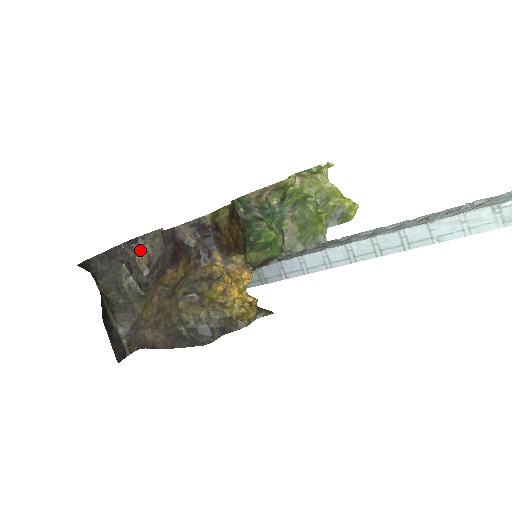
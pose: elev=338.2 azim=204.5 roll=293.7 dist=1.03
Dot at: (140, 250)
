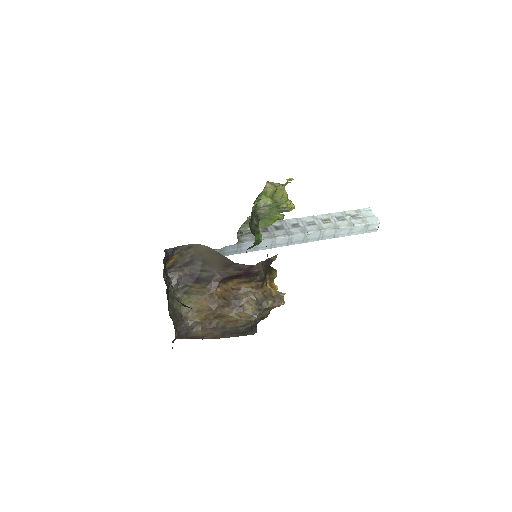
Dot at: (170, 258)
